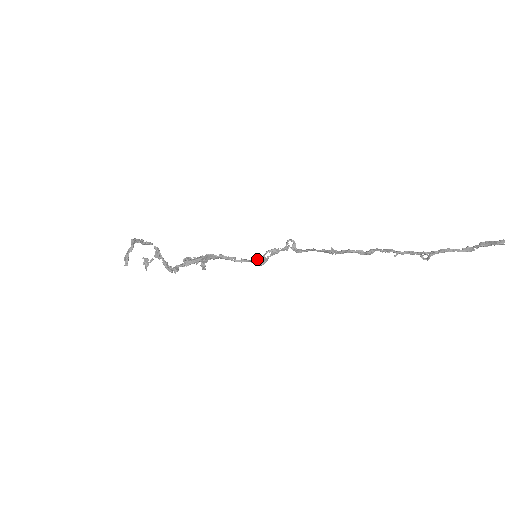
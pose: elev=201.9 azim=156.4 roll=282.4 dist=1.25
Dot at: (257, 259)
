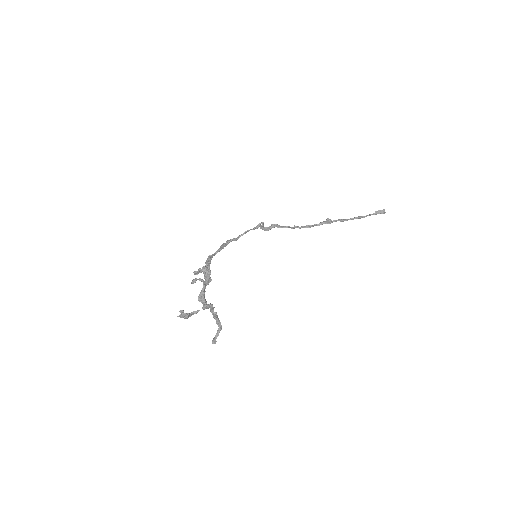
Dot at: occluded
